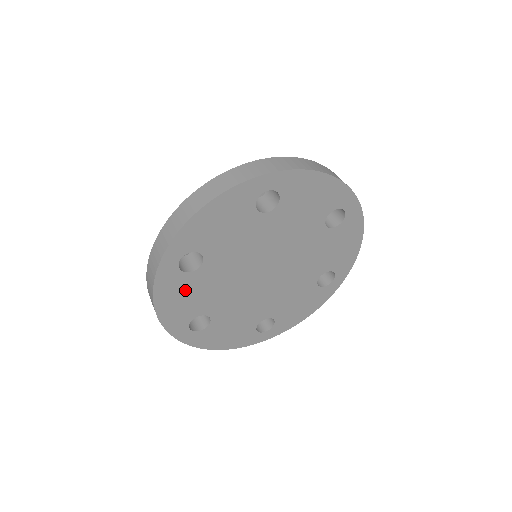
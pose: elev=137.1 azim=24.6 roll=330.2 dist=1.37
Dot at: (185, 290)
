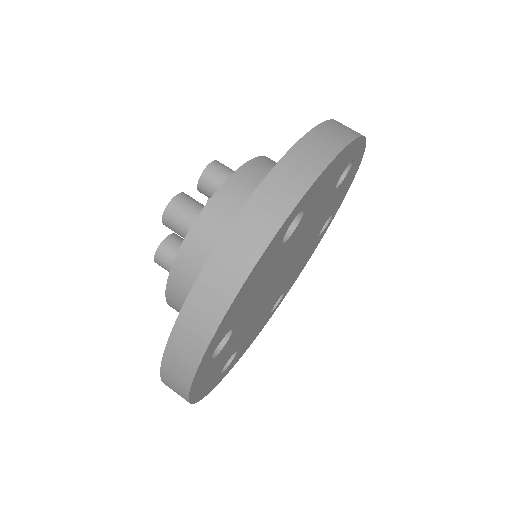
Dot at: (216, 364)
